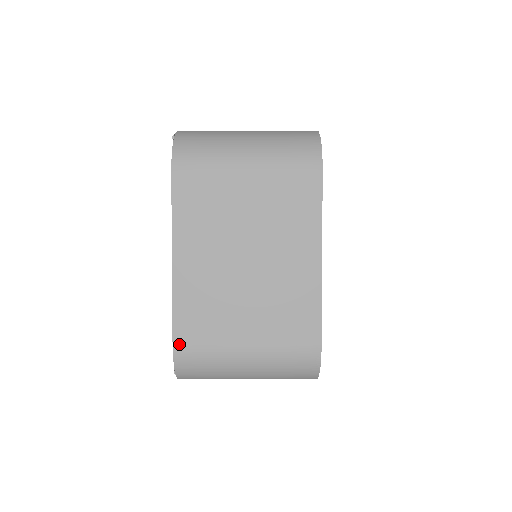
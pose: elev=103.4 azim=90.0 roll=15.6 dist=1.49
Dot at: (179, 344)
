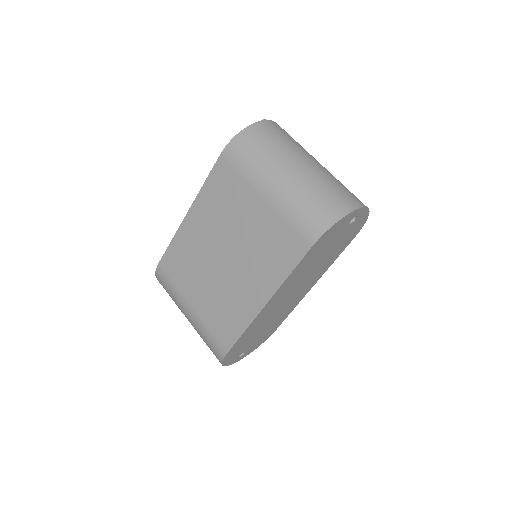
Dot at: (161, 267)
